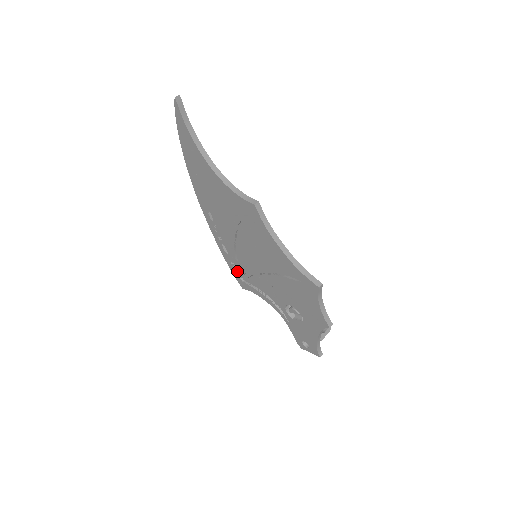
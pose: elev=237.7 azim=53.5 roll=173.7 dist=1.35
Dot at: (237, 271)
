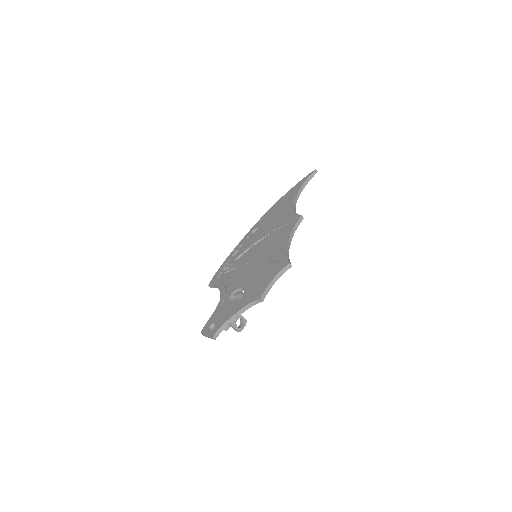
Dot at: (224, 269)
